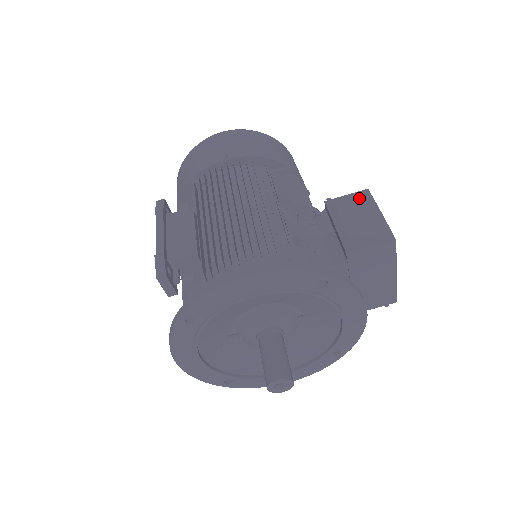
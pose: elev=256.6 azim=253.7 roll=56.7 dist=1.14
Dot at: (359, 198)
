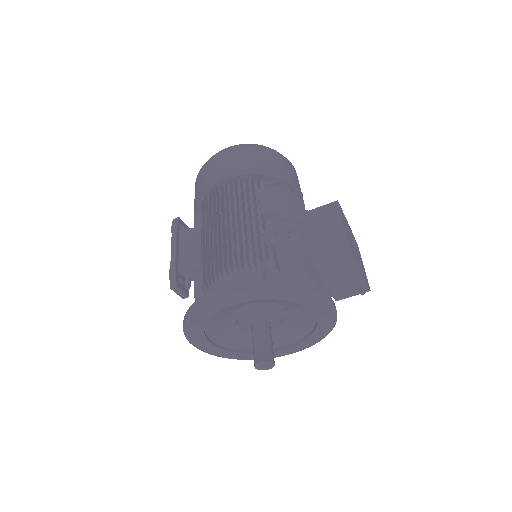
Dot at: (329, 210)
